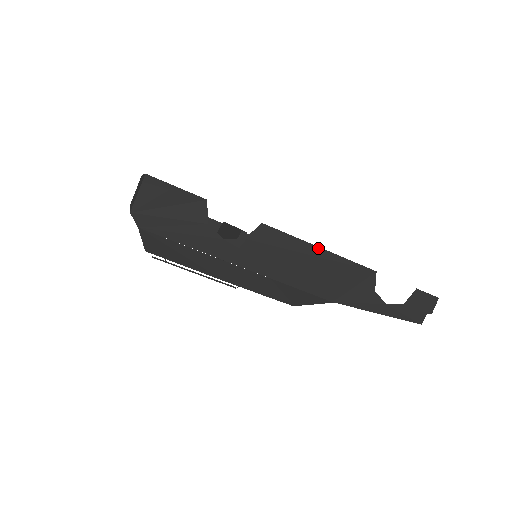
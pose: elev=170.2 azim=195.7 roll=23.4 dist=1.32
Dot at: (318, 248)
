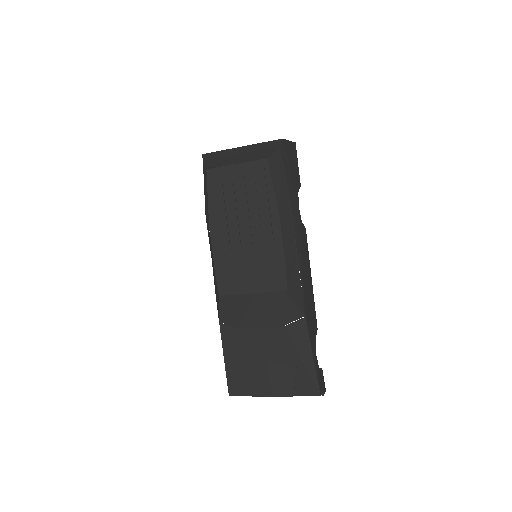
Dot at: occluded
